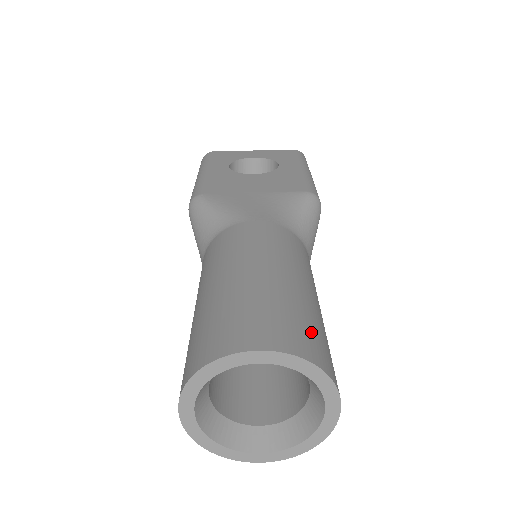
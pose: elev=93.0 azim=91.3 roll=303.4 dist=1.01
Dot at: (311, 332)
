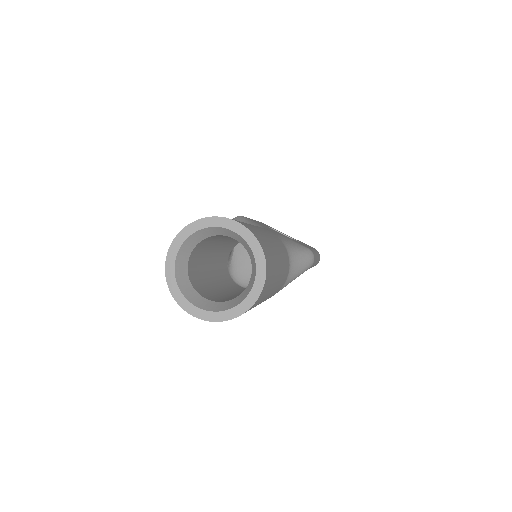
Dot at: (268, 250)
